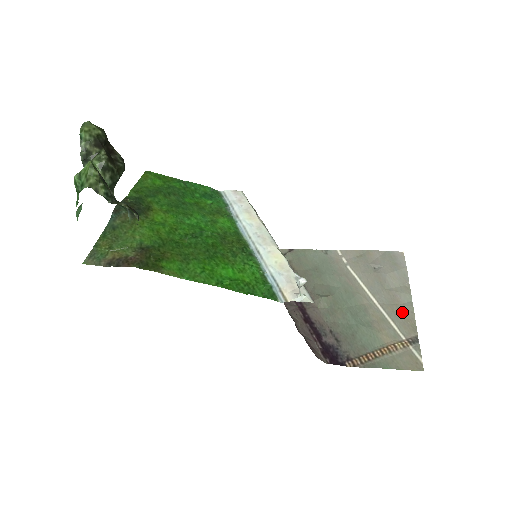
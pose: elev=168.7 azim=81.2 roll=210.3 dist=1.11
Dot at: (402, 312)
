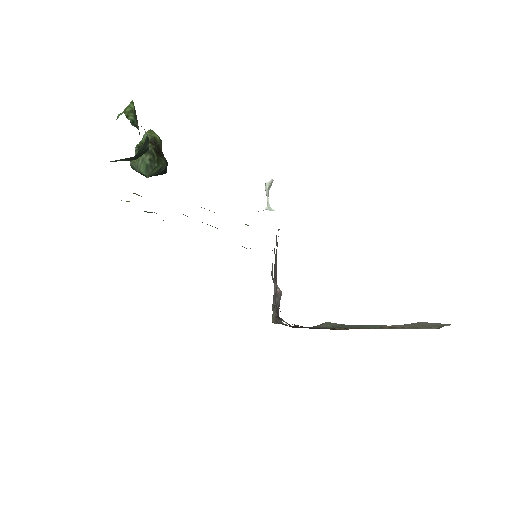
Dot at: (427, 325)
